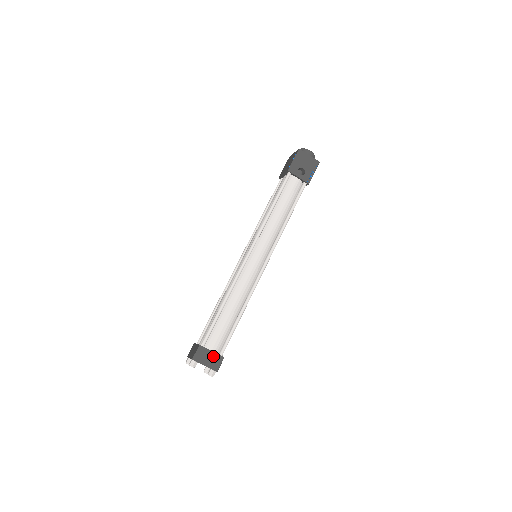
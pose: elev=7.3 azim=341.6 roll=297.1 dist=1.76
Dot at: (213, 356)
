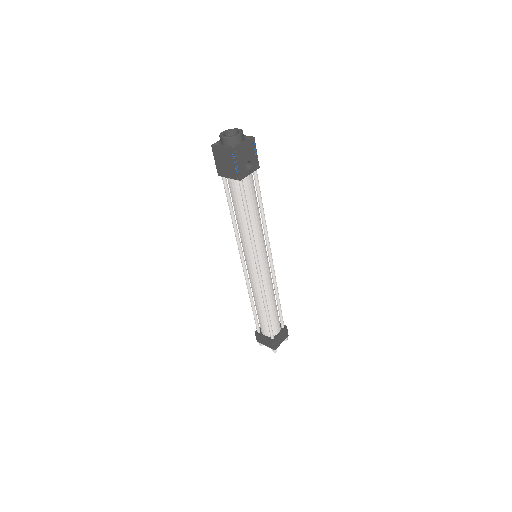
Dot at: (282, 334)
